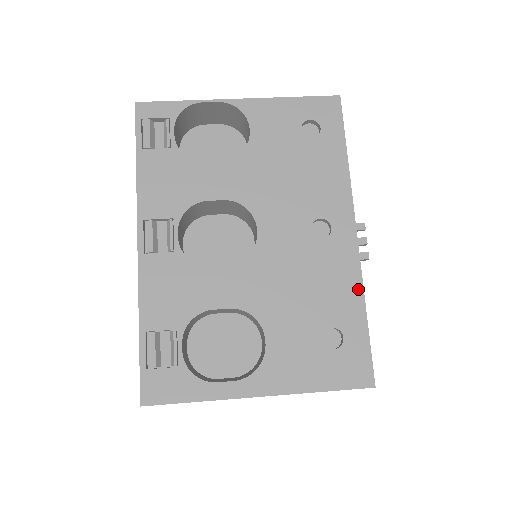
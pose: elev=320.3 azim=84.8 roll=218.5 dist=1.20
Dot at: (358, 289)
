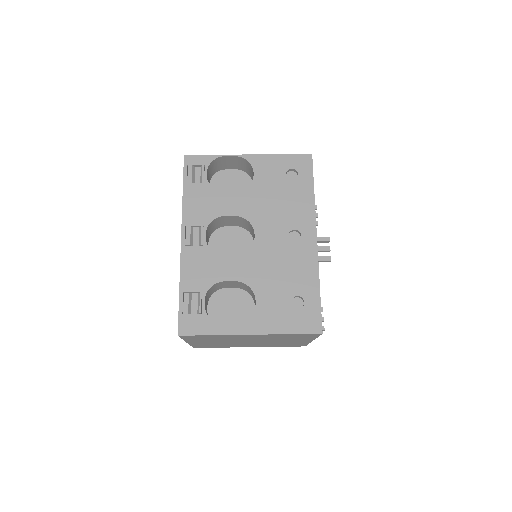
Dot at: (316, 274)
